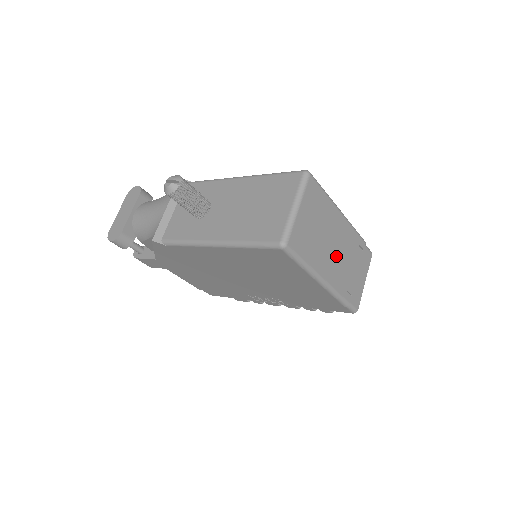
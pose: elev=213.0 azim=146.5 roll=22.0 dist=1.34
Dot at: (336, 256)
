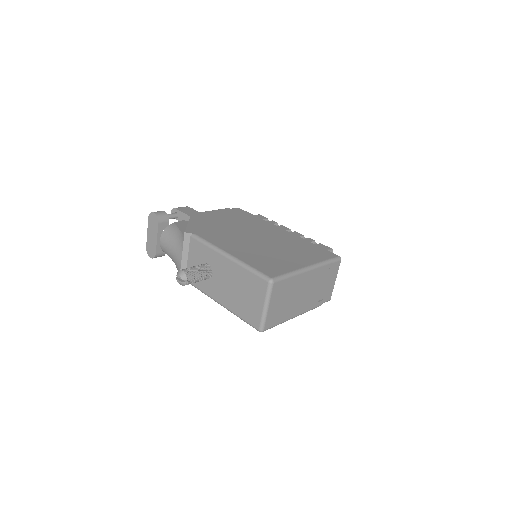
Dot at: (305, 296)
